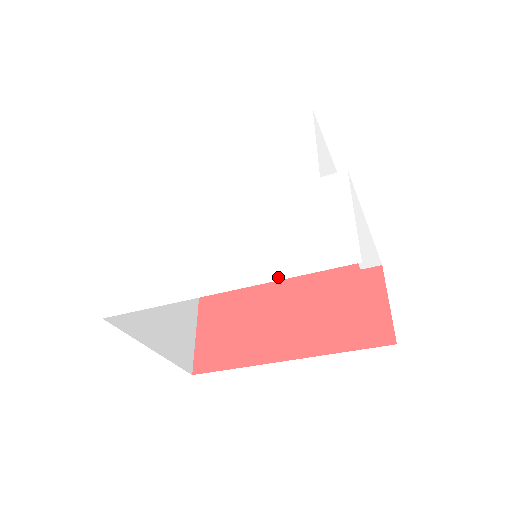
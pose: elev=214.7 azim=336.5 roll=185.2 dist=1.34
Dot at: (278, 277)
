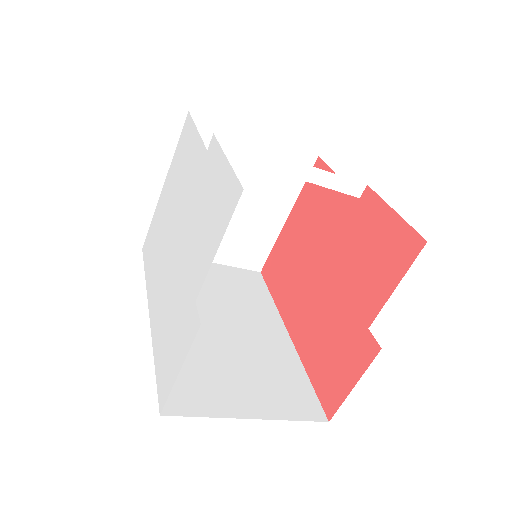
Dot at: (154, 351)
